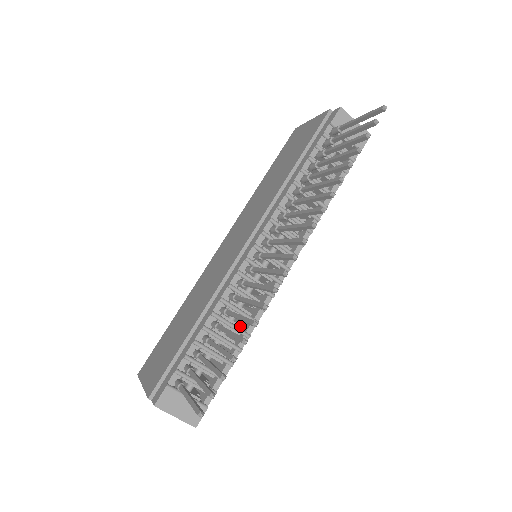
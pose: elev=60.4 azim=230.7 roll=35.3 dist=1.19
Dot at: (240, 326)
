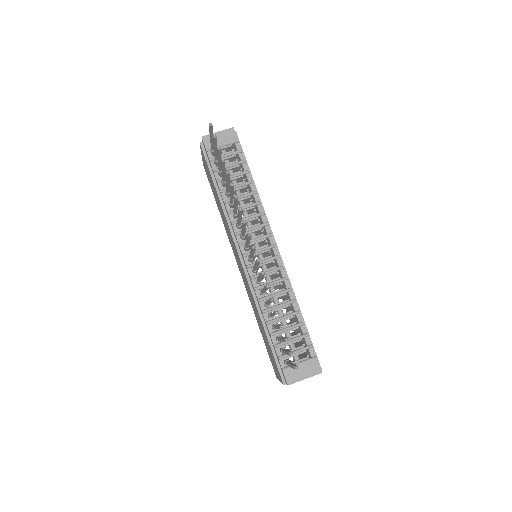
Dot at: (284, 301)
